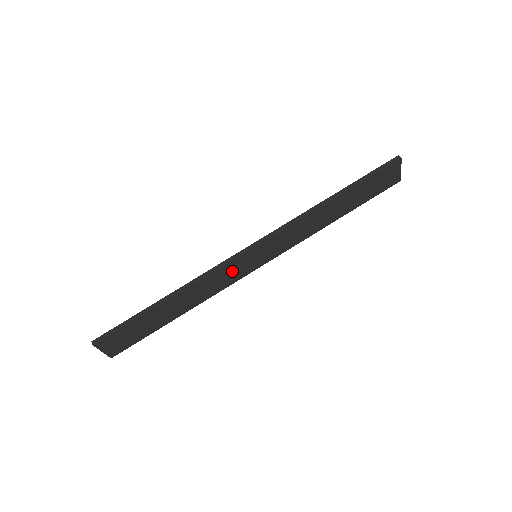
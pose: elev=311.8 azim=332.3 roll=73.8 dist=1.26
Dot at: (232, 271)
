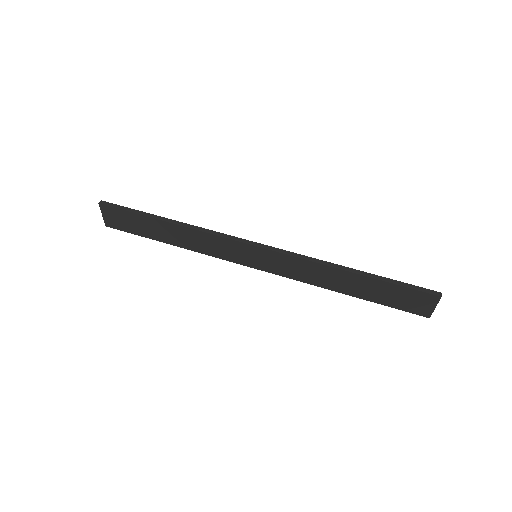
Dot at: (229, 249)
